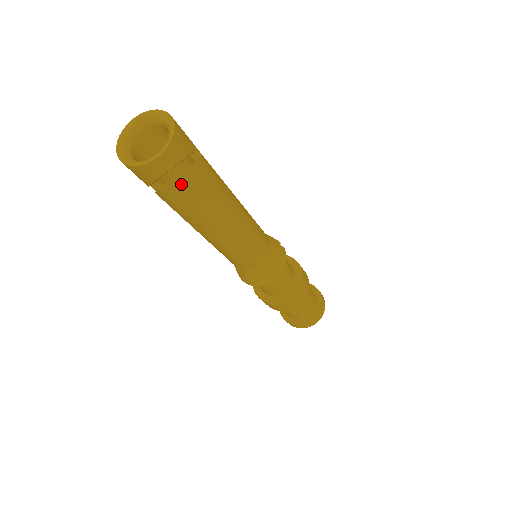
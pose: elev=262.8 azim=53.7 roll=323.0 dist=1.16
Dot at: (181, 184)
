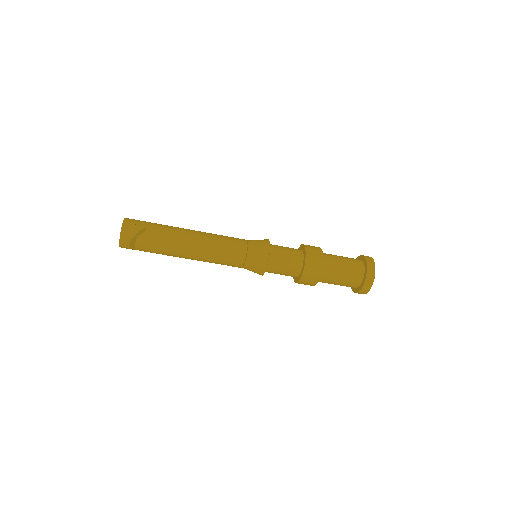
Dot at: (141, 247)
